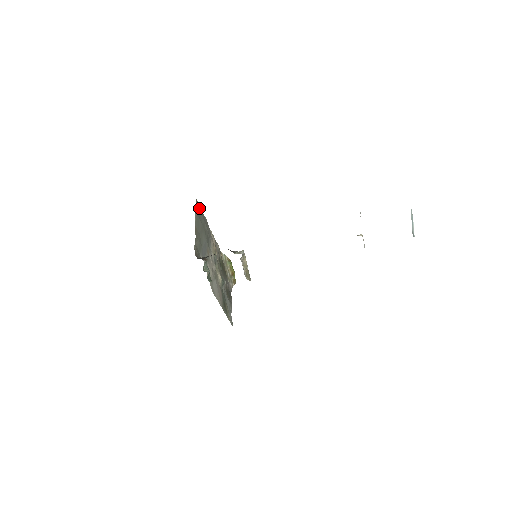
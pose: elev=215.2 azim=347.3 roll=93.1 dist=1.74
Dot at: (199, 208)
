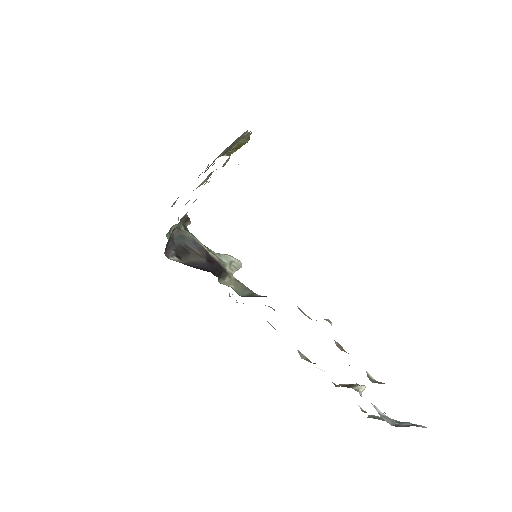
Dot at: occluded
